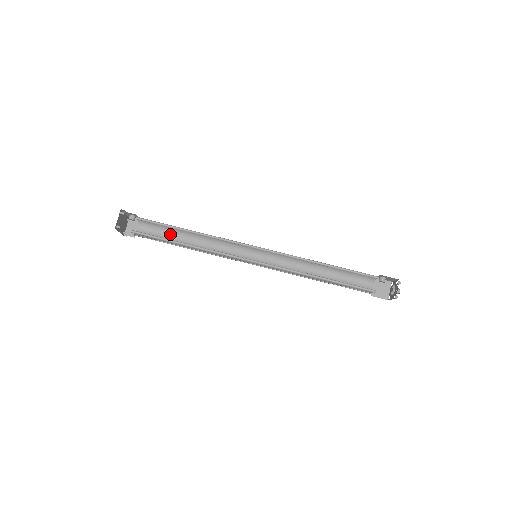
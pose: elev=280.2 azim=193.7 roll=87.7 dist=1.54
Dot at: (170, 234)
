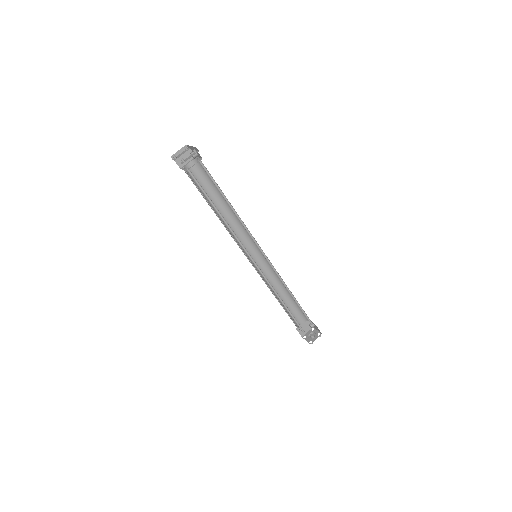
Dot at: (210, 189)
